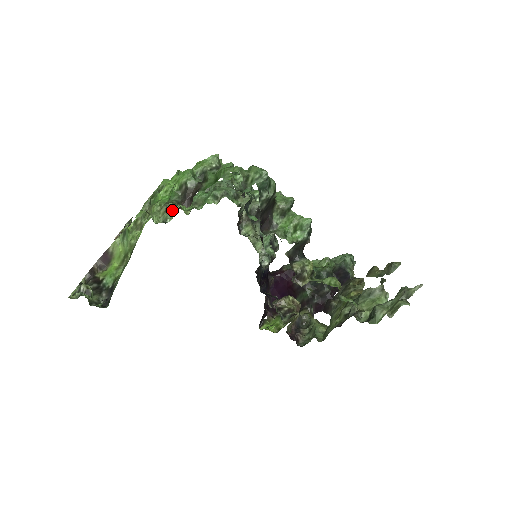
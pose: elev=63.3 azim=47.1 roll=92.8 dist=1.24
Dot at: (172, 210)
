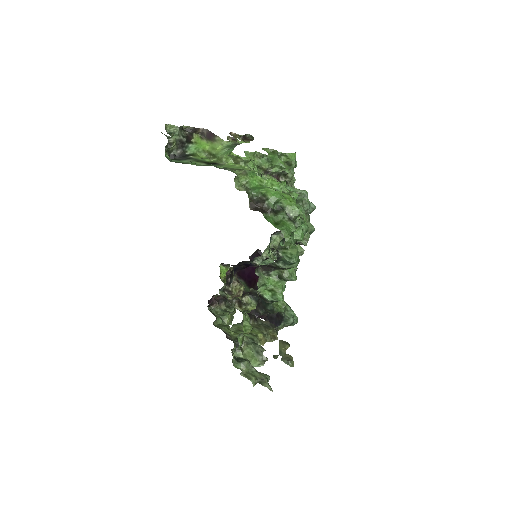
Dot at: occluded
